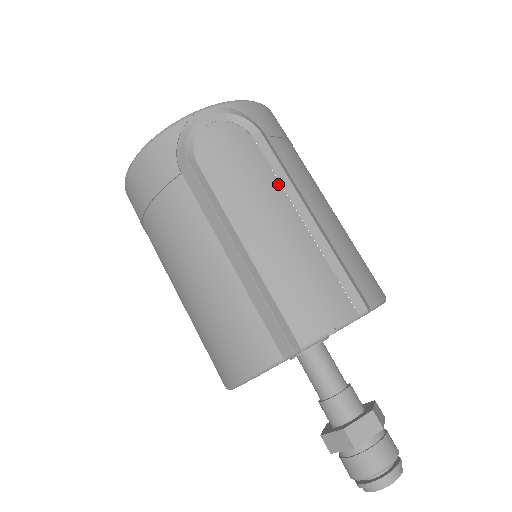
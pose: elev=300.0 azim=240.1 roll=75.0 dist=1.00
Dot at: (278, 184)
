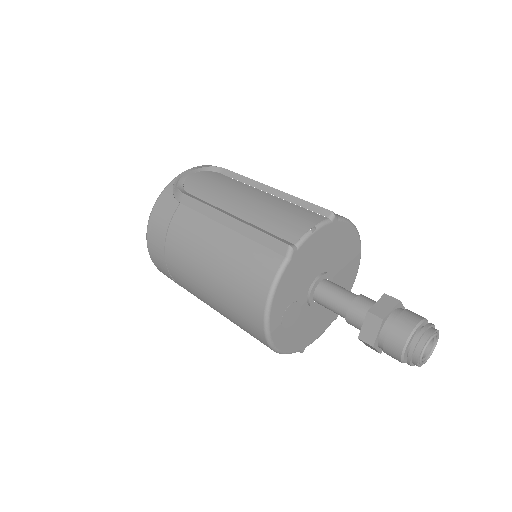
Dot at: (245, 184)
